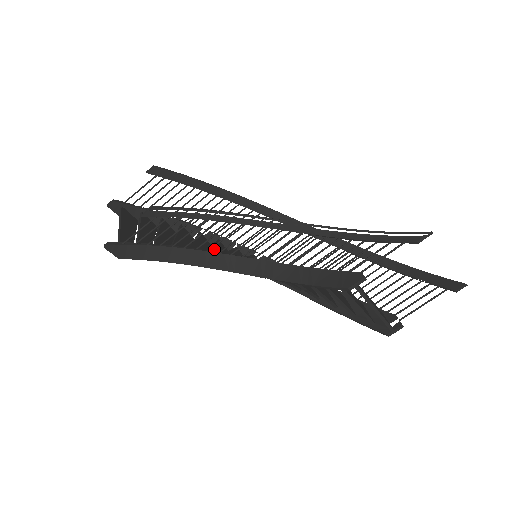
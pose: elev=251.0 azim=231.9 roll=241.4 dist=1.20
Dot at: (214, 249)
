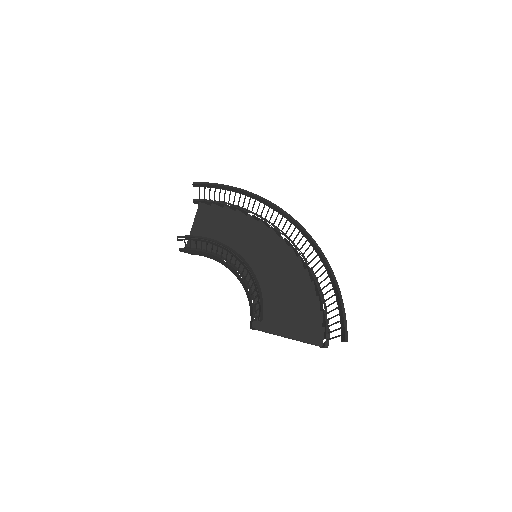
Dot at: (241, 242)
